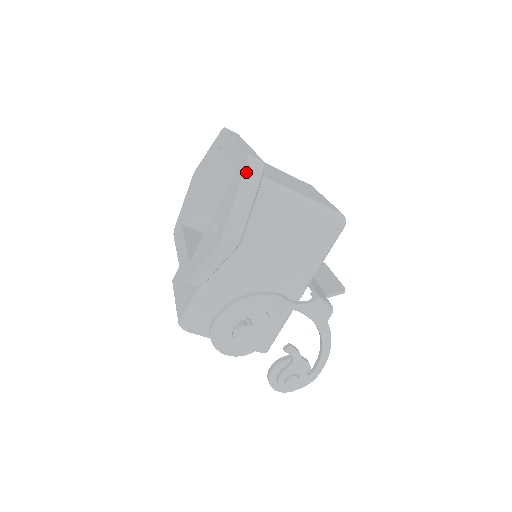
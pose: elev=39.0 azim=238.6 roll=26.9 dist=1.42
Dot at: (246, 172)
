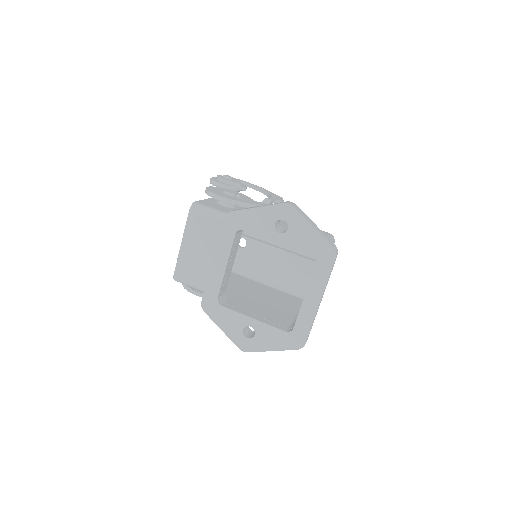
Dot at: (292, 349)
